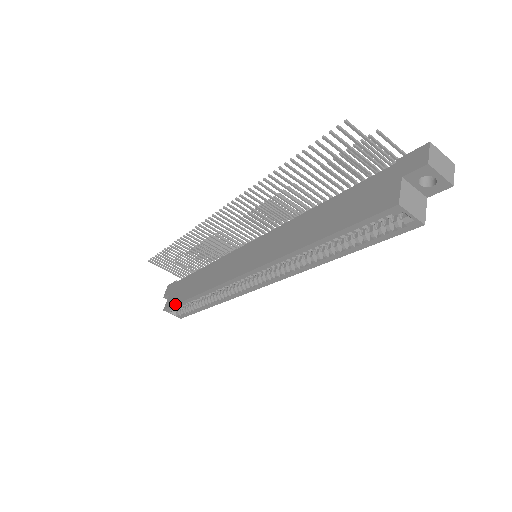
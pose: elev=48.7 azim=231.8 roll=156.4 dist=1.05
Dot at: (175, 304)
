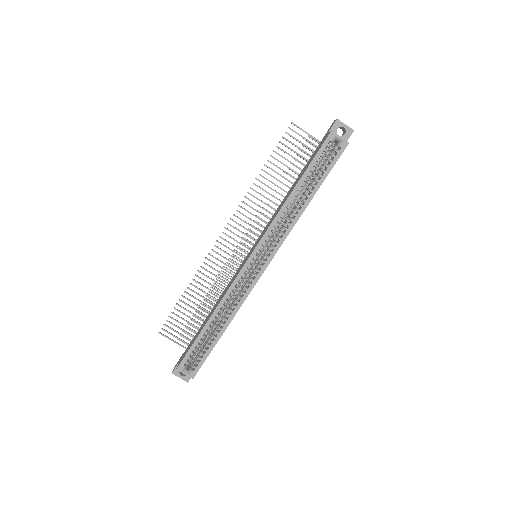
Dot at: (190, 347)
